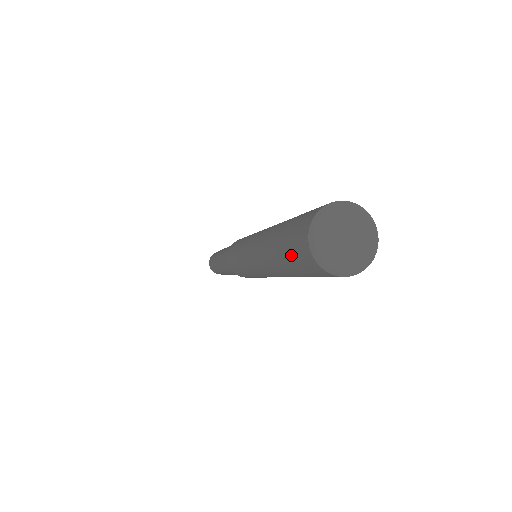
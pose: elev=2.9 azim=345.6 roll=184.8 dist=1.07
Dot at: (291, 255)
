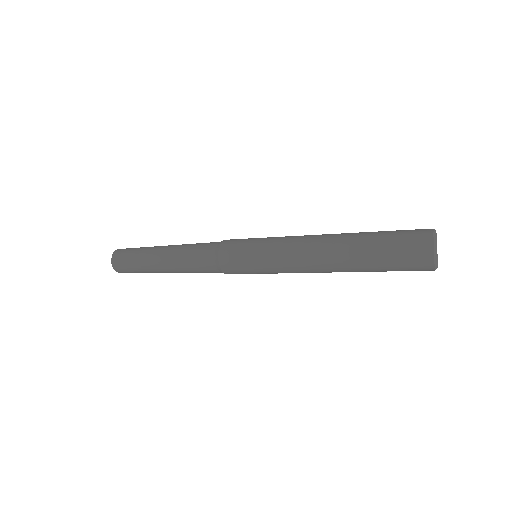
Dot at: (399, 236)
